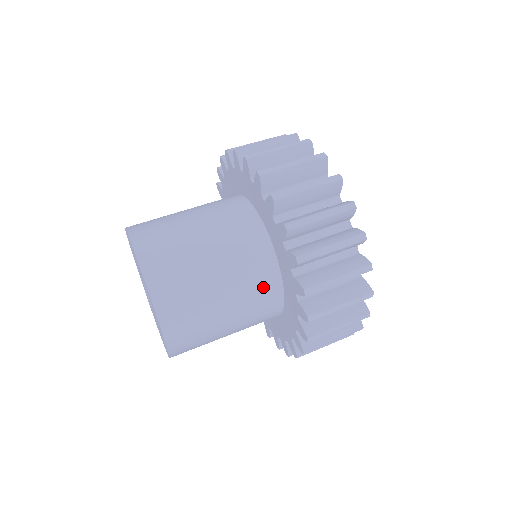
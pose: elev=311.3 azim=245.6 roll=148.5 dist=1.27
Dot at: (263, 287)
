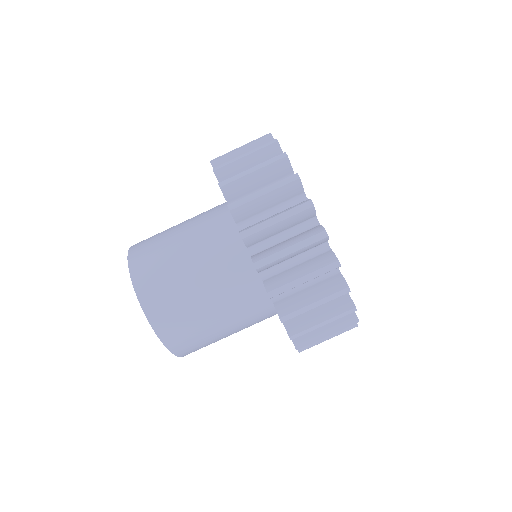
Dot at: occluded
